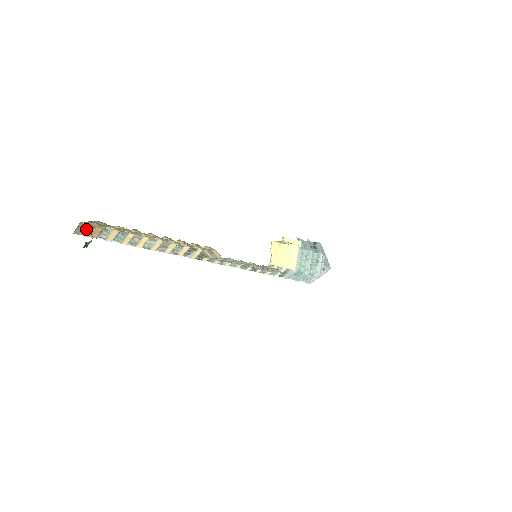
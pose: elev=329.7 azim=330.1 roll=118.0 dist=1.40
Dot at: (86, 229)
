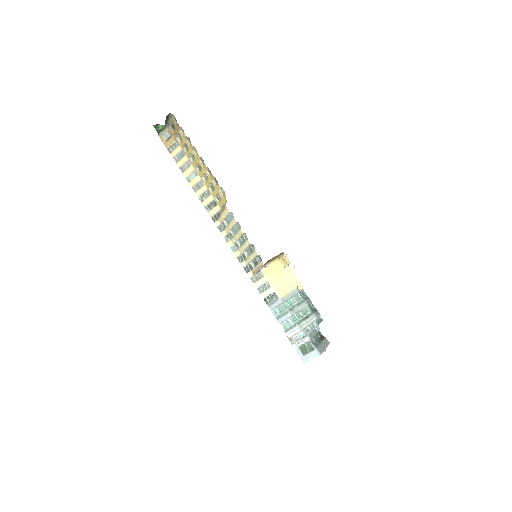
Dot at: (167, 137)
